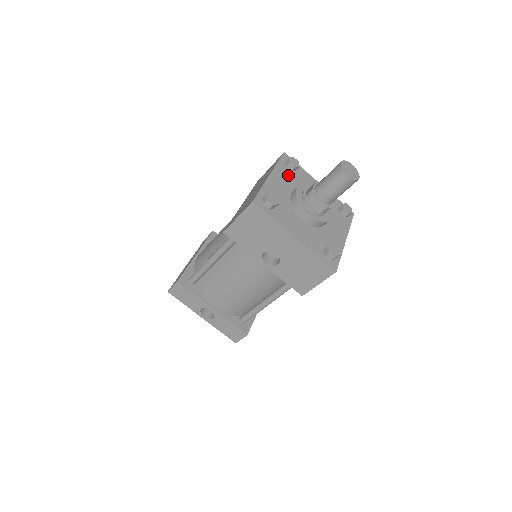
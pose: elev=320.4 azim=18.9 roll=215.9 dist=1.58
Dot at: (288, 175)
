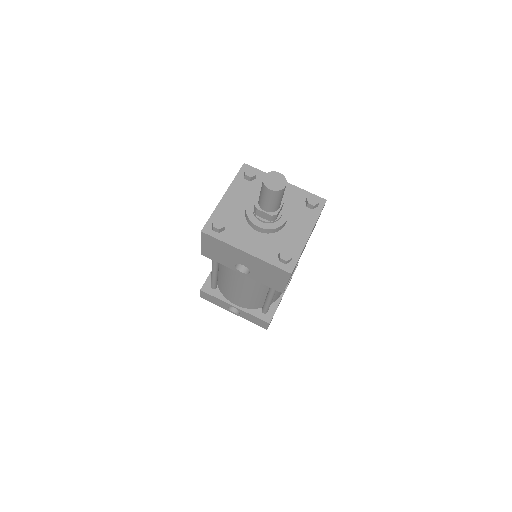
Dot at: (246, 187)
